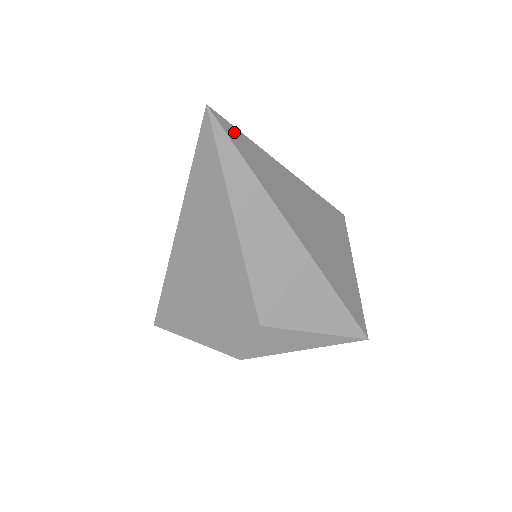
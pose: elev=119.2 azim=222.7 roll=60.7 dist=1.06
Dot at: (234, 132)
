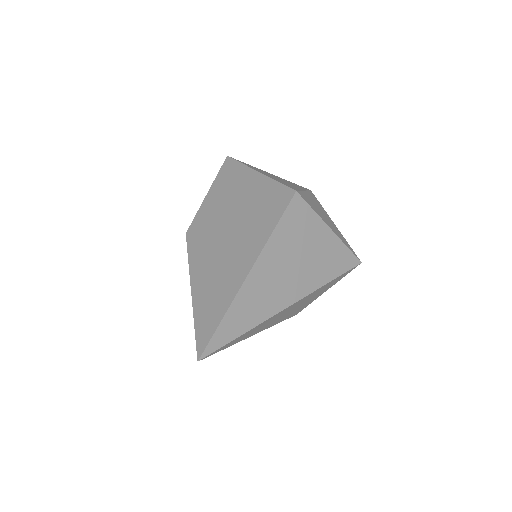
Dot at: (217, 337)
